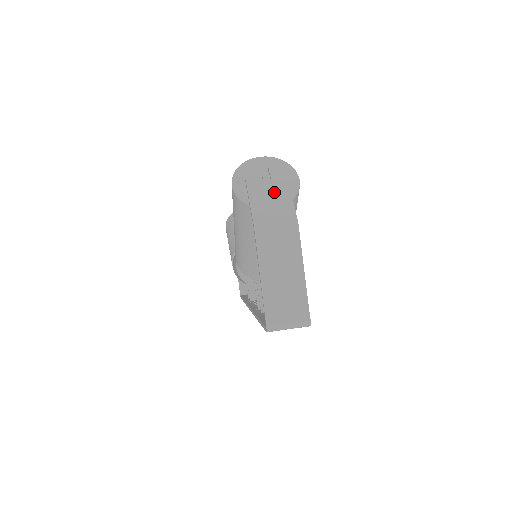
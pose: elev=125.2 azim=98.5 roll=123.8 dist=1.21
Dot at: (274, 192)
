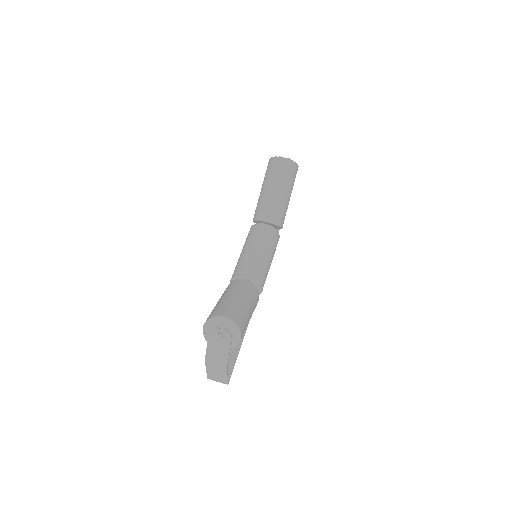
Dot at: (221, 347)
